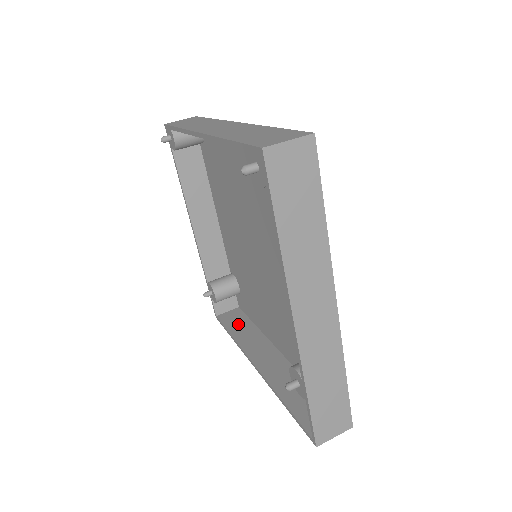
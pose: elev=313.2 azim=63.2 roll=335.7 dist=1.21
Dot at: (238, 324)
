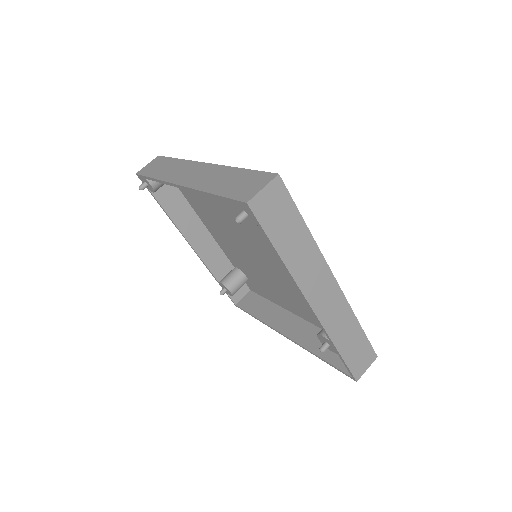
Dot at: (257, 306)
